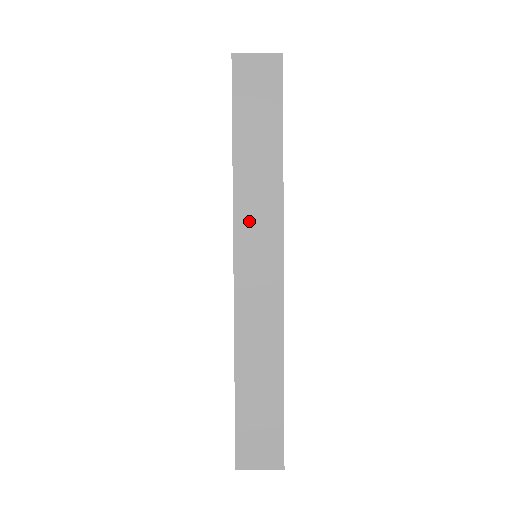
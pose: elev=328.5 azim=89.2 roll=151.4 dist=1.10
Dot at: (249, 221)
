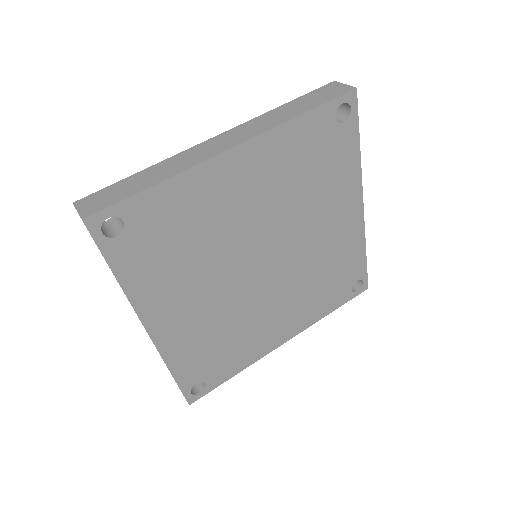
Dot at: occluded
